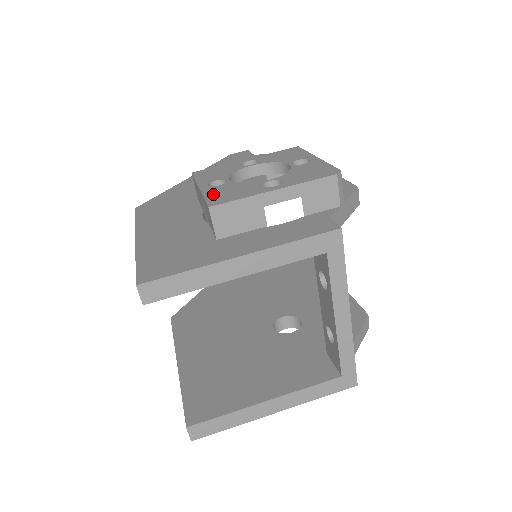
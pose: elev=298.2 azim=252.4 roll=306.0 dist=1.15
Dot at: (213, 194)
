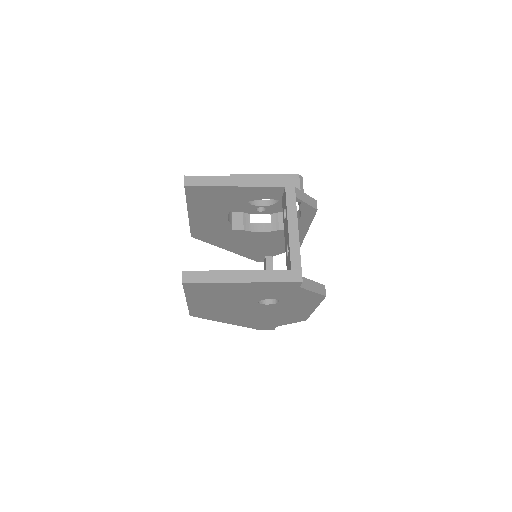
Dot at: occluded
